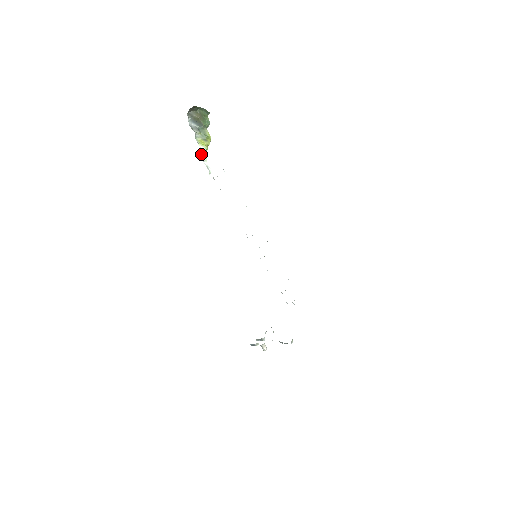
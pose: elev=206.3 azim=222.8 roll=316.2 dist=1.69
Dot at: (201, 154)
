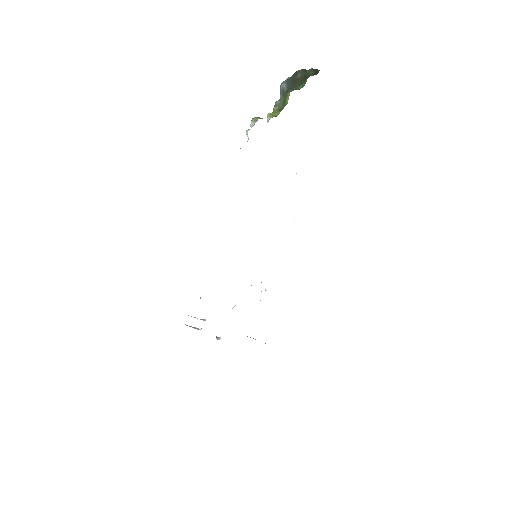
Dot at: (252, 120)
